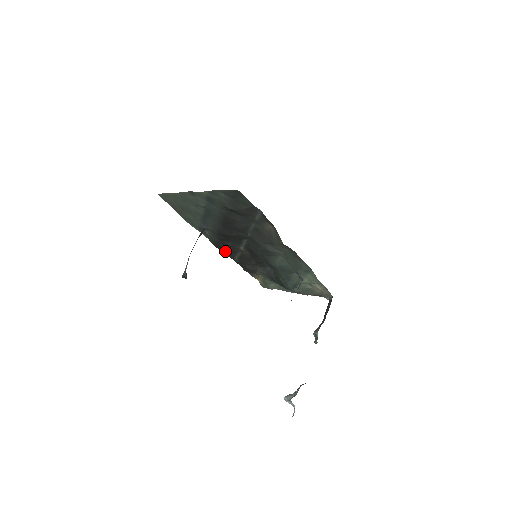
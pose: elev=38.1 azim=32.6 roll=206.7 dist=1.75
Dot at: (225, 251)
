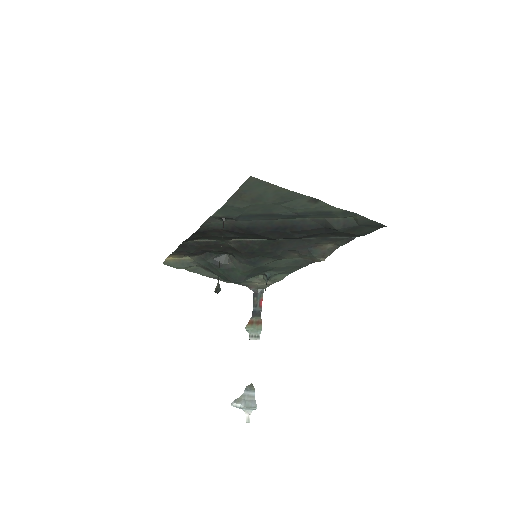
Dot at: (197, 235)
